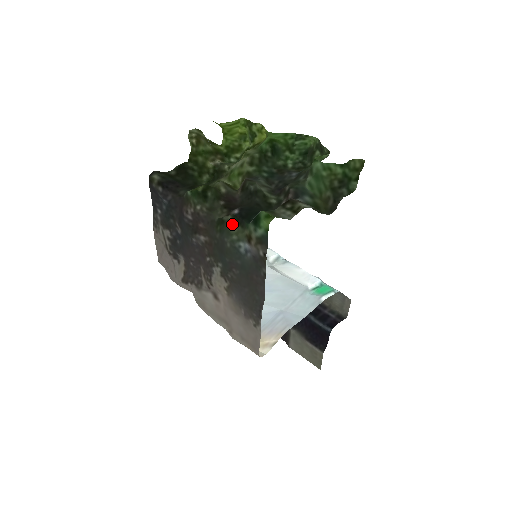
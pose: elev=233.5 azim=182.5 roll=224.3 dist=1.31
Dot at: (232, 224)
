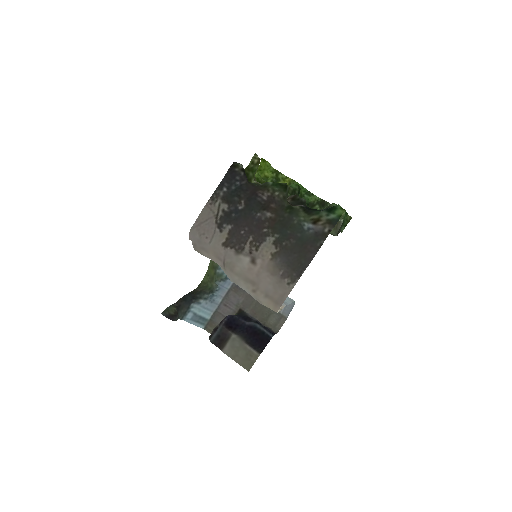
Dot at: (300, 211)
